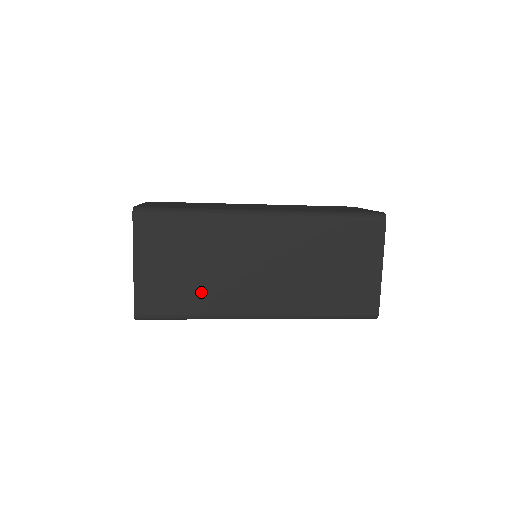
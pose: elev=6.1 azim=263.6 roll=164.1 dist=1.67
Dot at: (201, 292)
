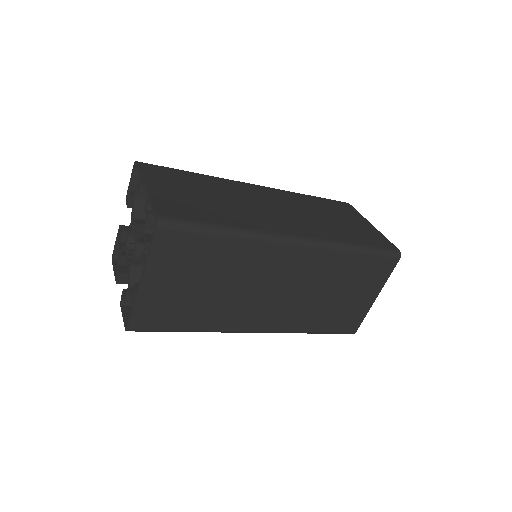
Dot at: (208, 310)
